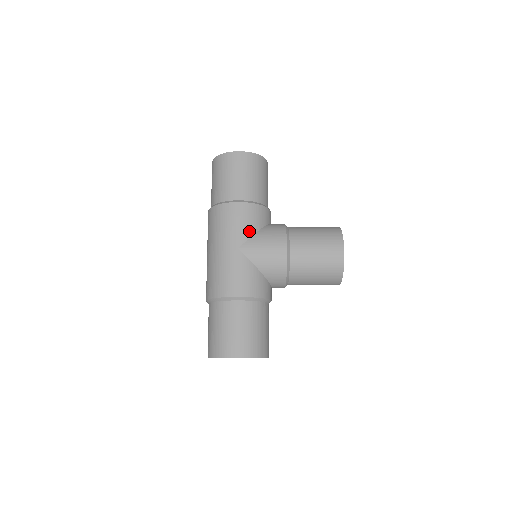
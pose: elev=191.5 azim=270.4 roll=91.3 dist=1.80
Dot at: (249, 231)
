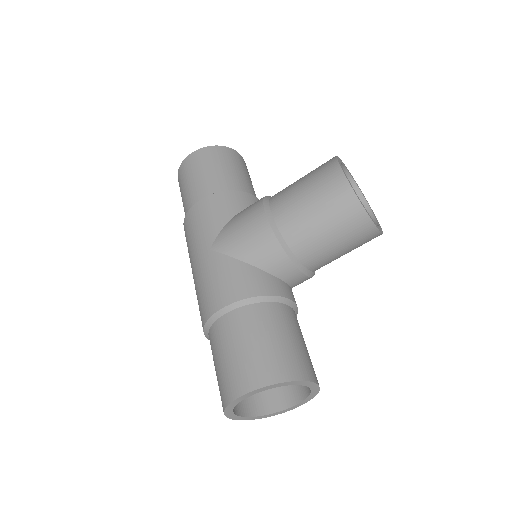
Dot at: (218, 224)
